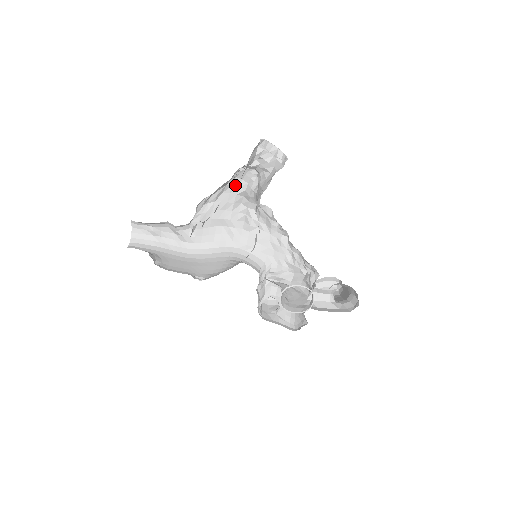
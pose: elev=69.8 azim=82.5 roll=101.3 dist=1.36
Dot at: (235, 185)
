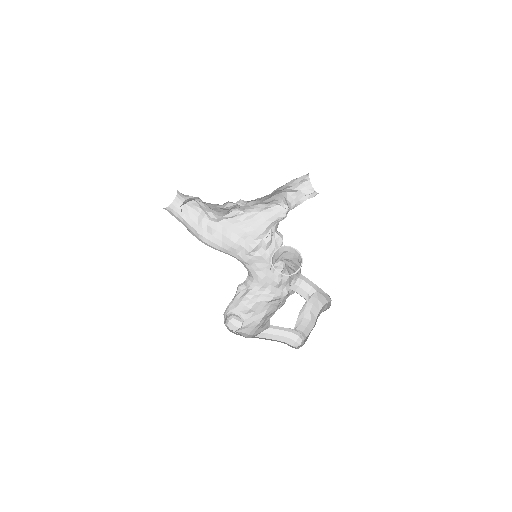
Dot at: (265, 217)
